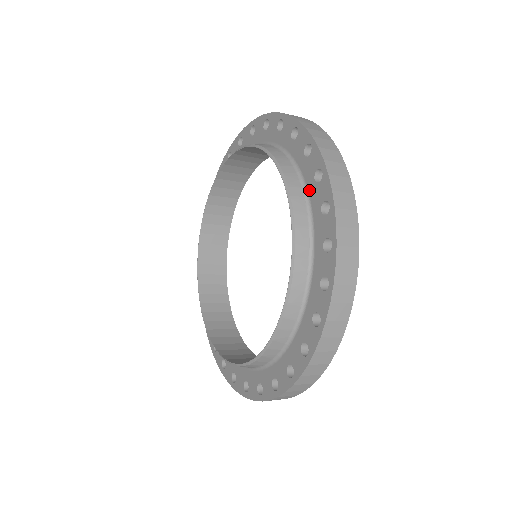
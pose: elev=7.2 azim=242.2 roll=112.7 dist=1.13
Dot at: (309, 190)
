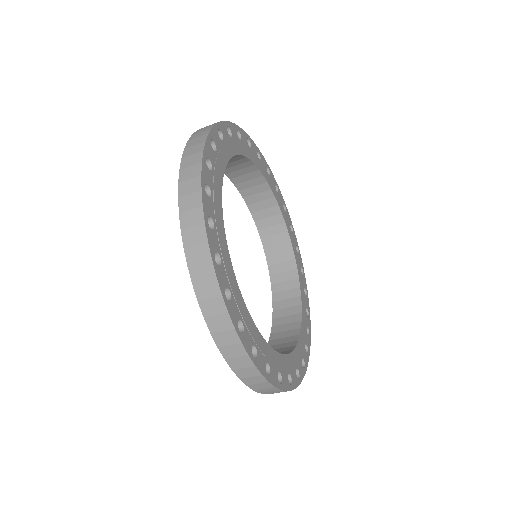
Dot at: occluded
